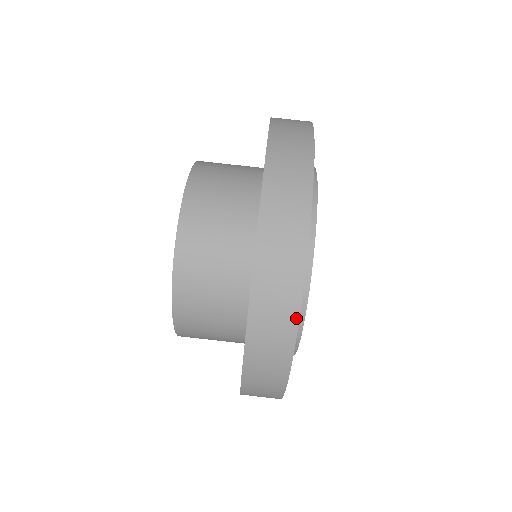
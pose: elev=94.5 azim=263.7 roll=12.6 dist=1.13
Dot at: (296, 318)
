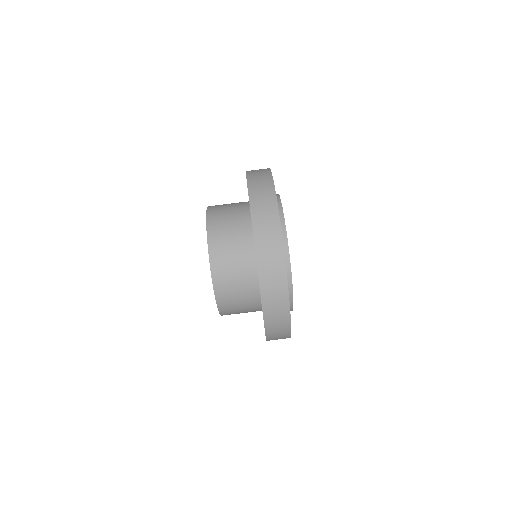
Dot at: (275, 196)
